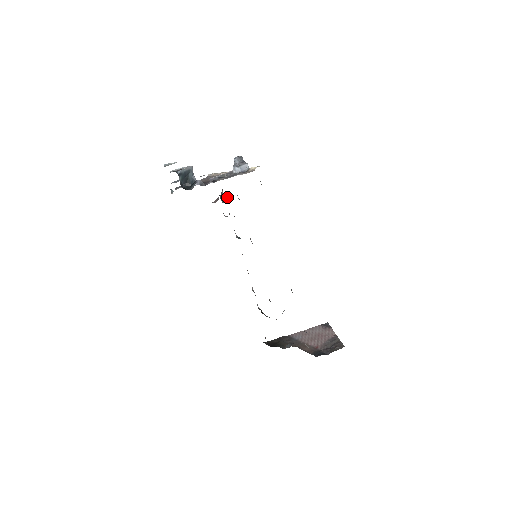
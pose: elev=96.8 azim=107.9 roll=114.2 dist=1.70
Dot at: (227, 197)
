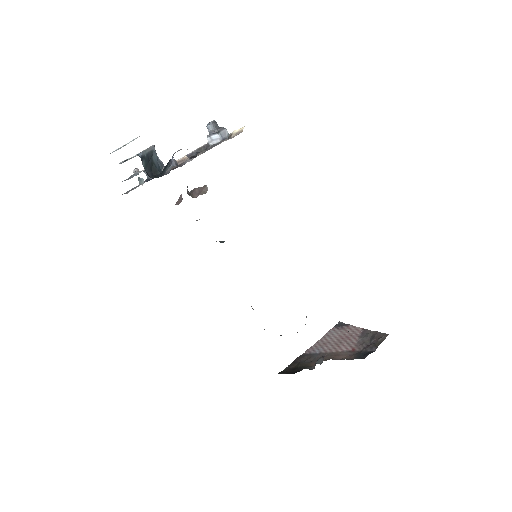
Dot at: (197, 190)
